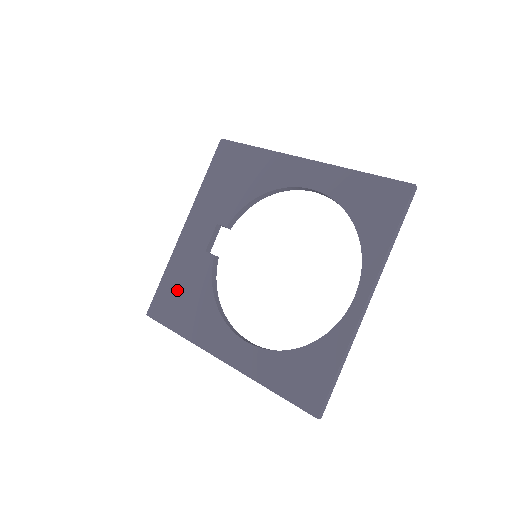
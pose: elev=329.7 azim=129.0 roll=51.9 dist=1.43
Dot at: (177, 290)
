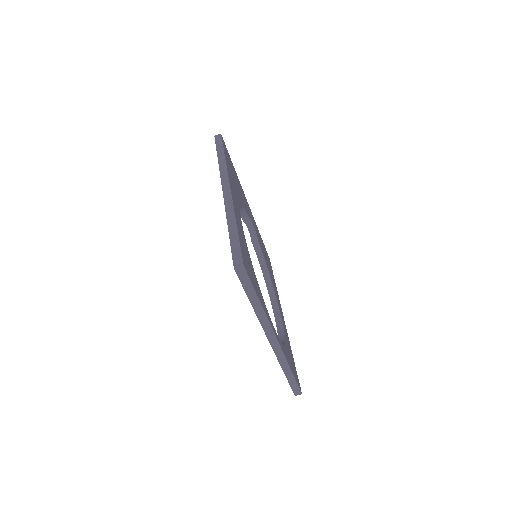
Dot at: occluded
